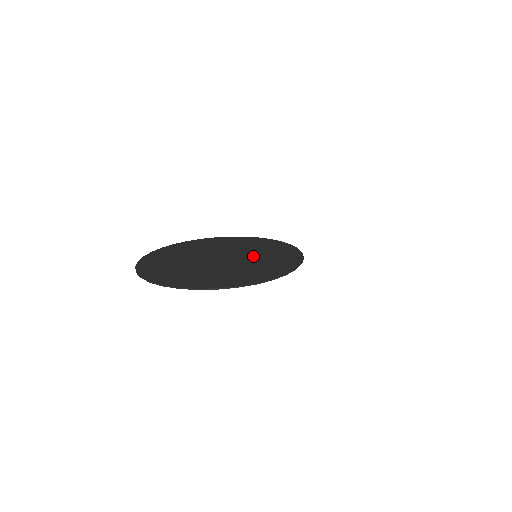
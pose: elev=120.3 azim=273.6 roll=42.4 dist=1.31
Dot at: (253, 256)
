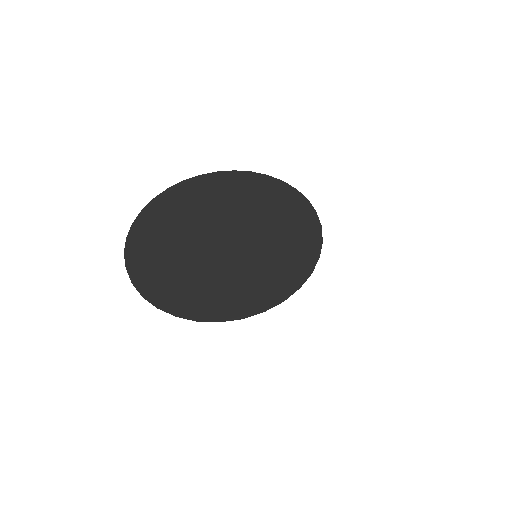
Dot at: (249, 256)
